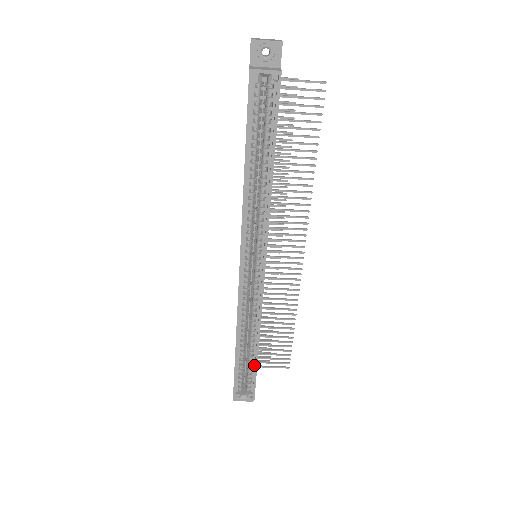
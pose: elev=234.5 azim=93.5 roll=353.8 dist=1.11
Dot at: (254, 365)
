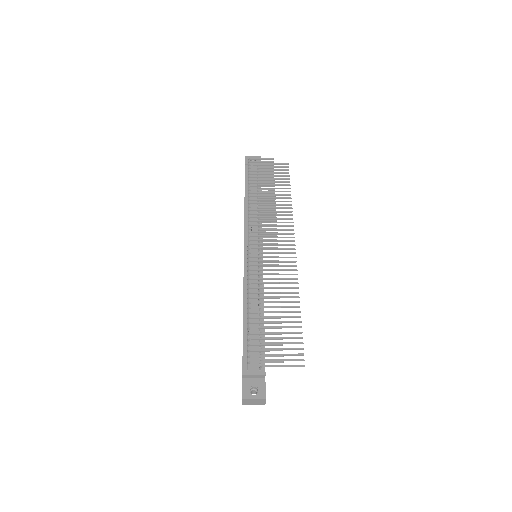
Dot at: occluded
